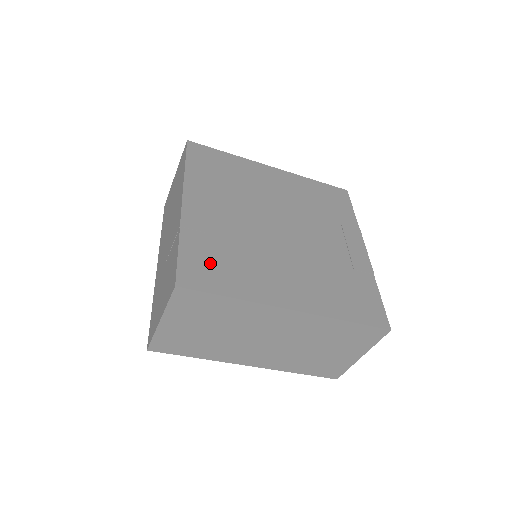
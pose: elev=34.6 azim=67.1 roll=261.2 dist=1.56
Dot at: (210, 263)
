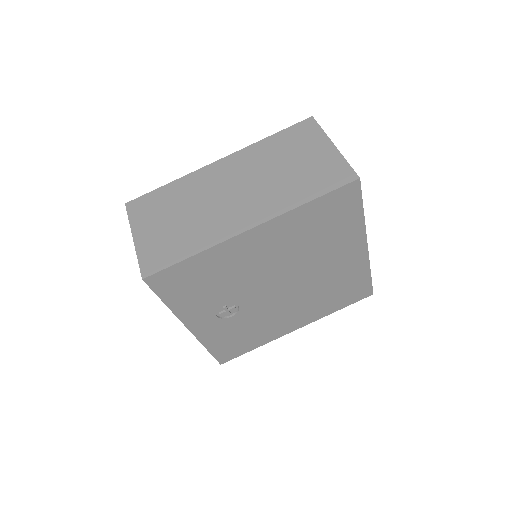
Dot at: occluded
